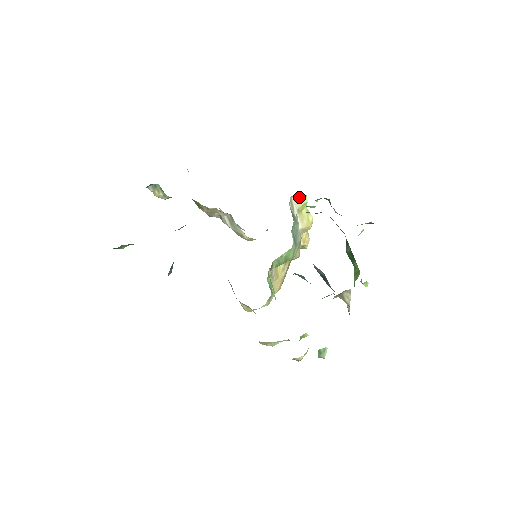
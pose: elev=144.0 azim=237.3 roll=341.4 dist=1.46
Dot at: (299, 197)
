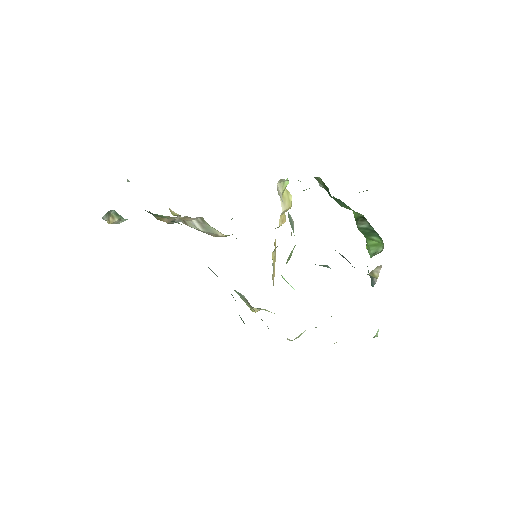
Dot at: (282, 182)
